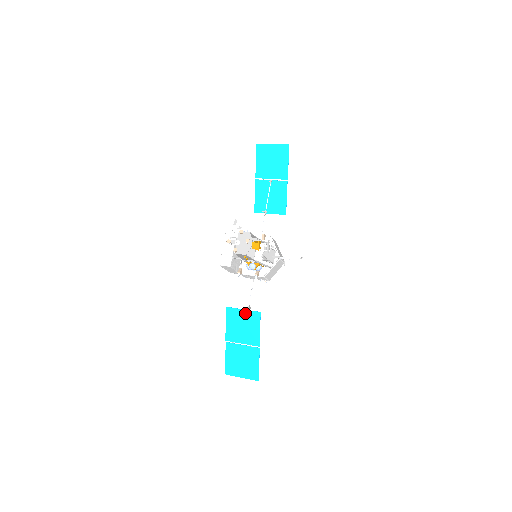
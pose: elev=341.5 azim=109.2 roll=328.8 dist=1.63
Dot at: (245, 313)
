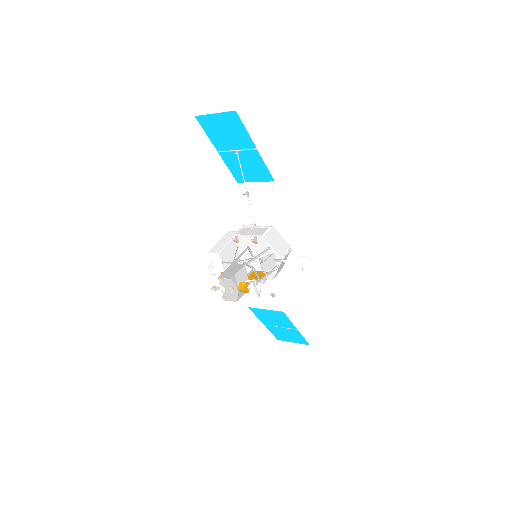
Dot at: (269, 312)
